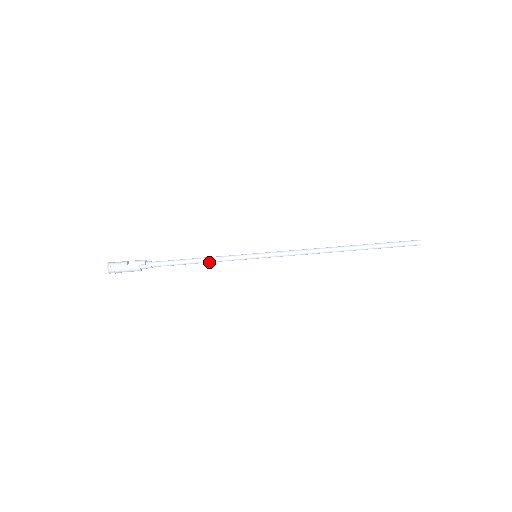
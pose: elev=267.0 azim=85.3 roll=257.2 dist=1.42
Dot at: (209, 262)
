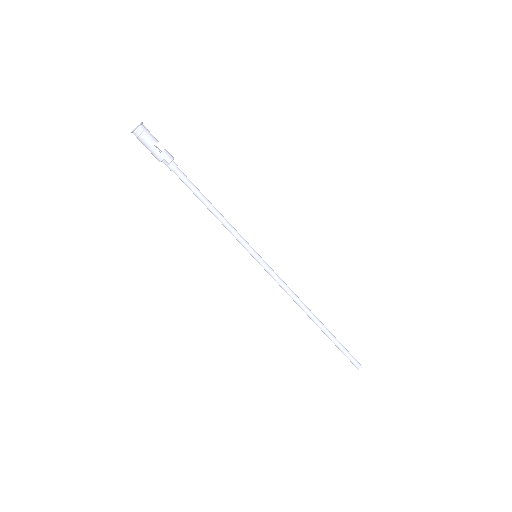
Dot at: (219, 220)
